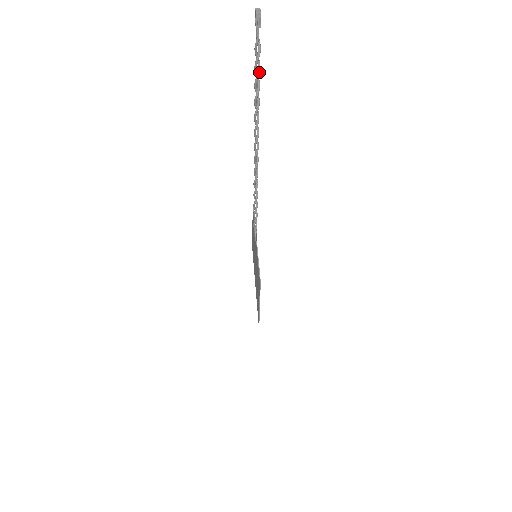
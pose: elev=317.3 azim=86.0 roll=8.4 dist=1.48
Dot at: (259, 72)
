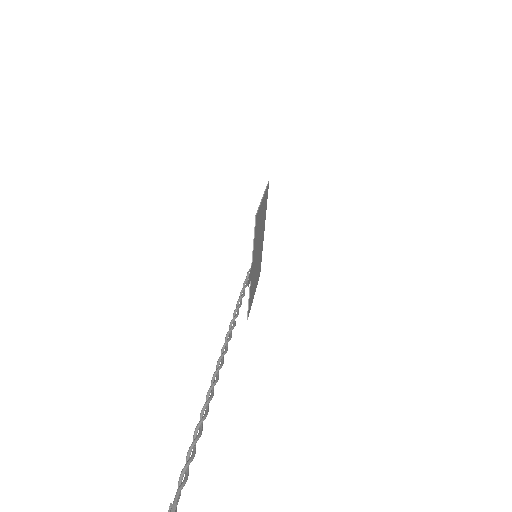
Dot at: (194, 452)
